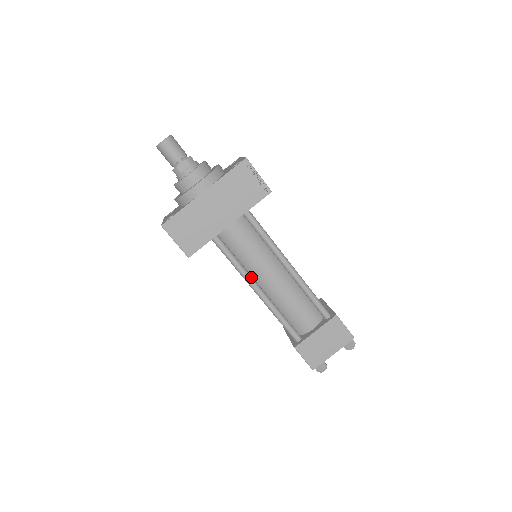
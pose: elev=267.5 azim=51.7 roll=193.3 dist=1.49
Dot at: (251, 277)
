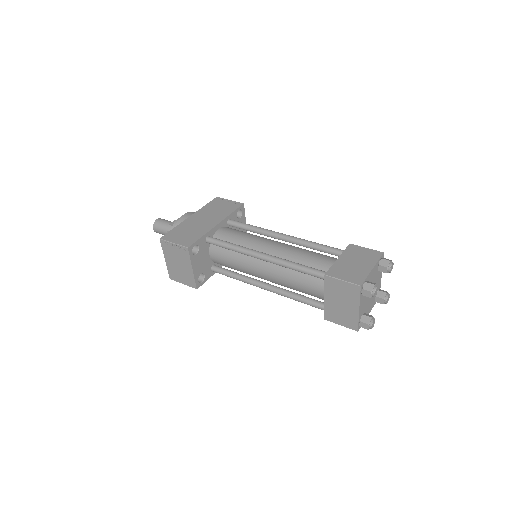
Dot at: (252, 250)
